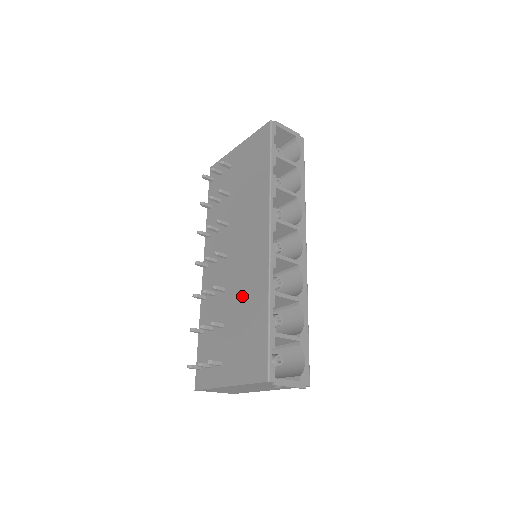
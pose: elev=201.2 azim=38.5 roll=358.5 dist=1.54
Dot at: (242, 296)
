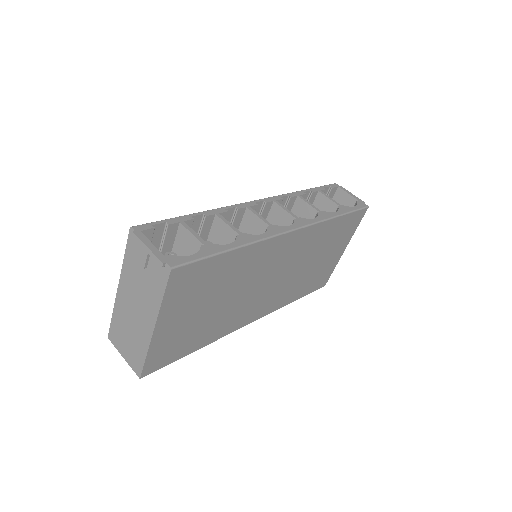
Dot at: occluded
